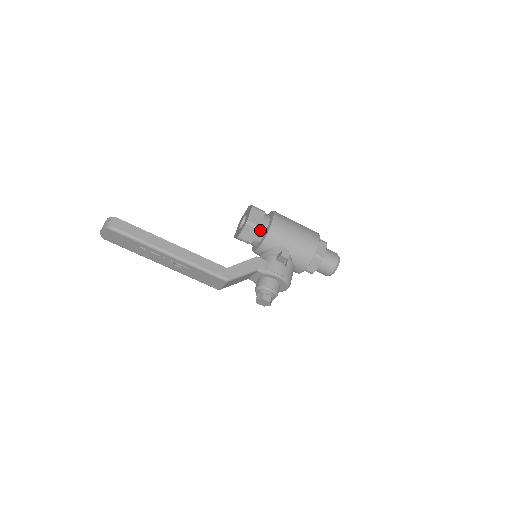
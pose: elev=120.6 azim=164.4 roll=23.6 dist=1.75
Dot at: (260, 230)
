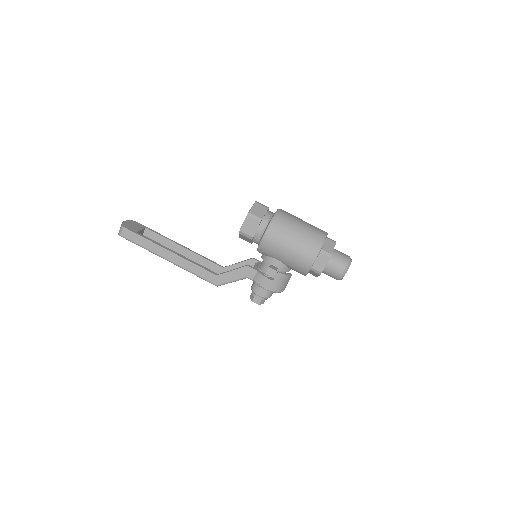
Dot at: (255, 238)
